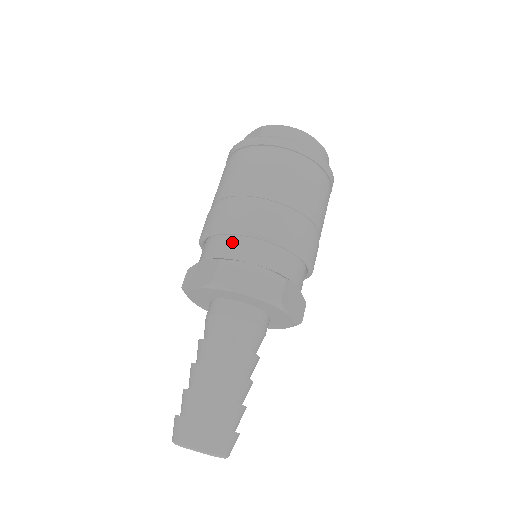
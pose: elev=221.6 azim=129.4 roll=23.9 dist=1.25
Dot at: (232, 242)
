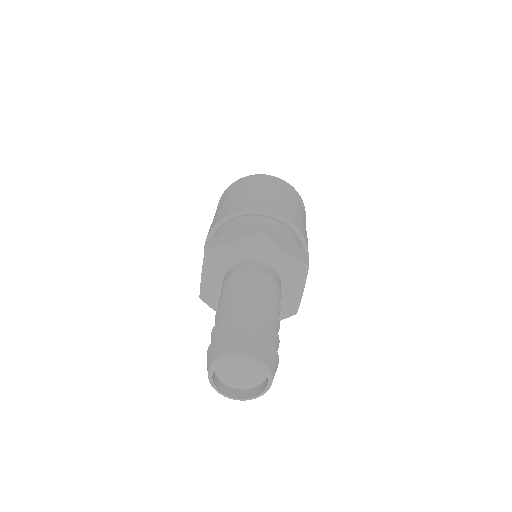
Dot at: (218, 233)
